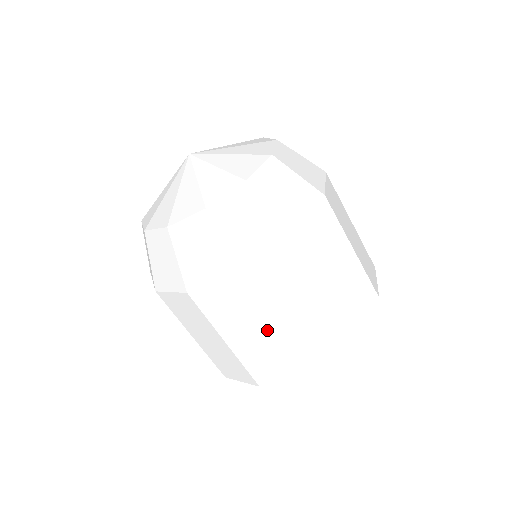
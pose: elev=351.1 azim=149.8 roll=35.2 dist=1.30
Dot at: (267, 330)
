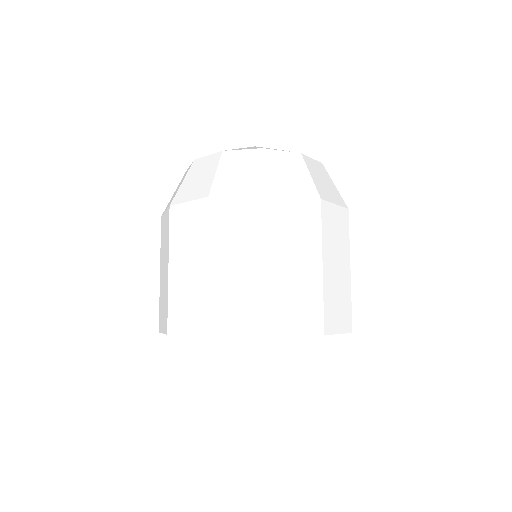
Dot at: (255, 266)
